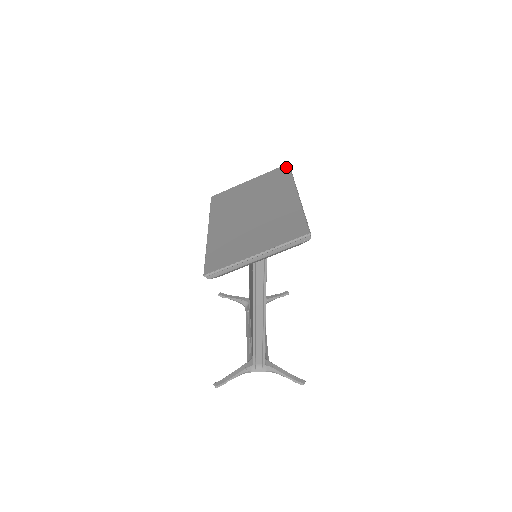
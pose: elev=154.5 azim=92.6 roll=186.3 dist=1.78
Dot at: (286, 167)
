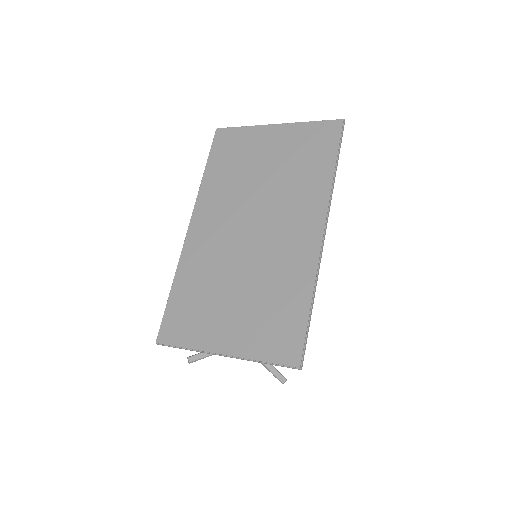
Dot at: (336, 131)
